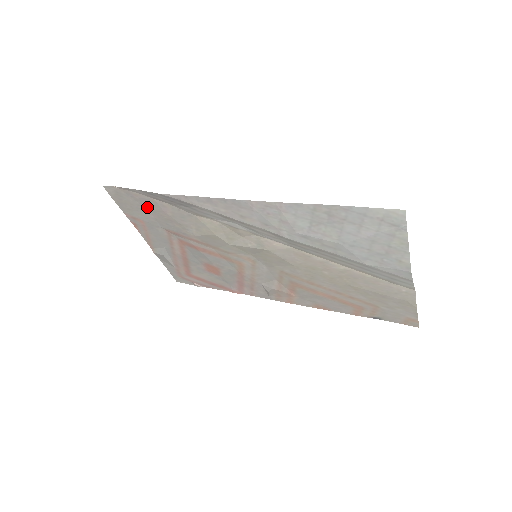
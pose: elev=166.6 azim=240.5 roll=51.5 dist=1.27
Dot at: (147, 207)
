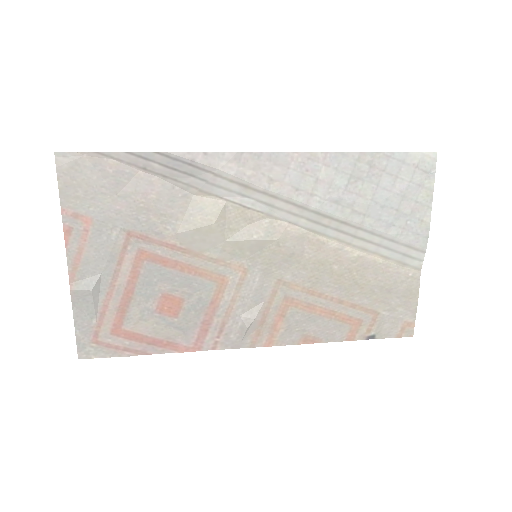
Dot at: (117, 189)
